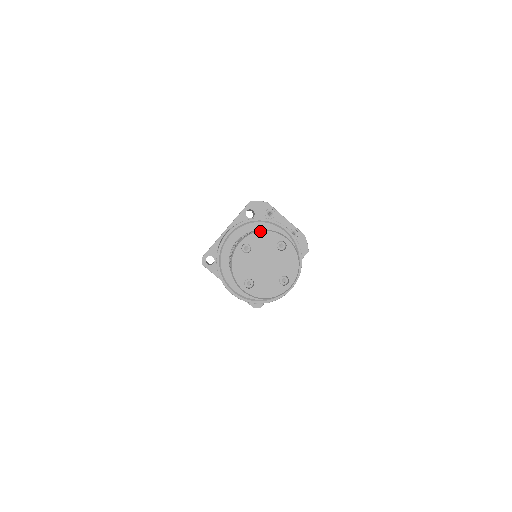
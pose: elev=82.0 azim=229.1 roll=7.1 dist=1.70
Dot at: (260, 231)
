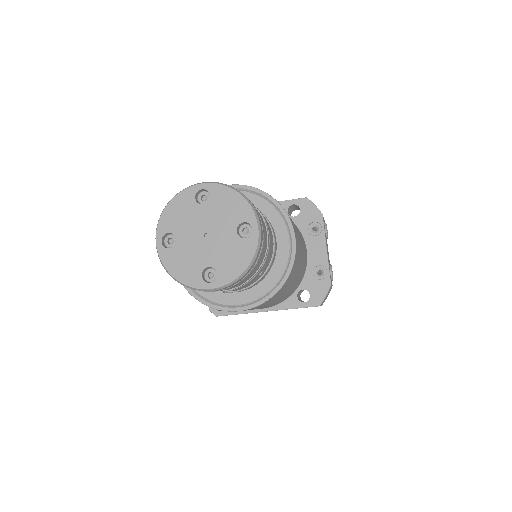
Dot at: (236, 190)
